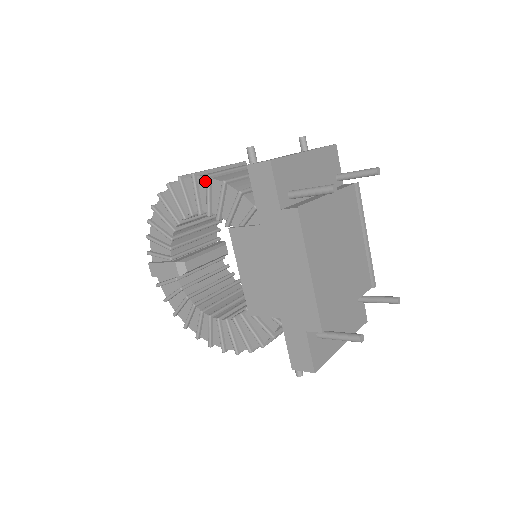
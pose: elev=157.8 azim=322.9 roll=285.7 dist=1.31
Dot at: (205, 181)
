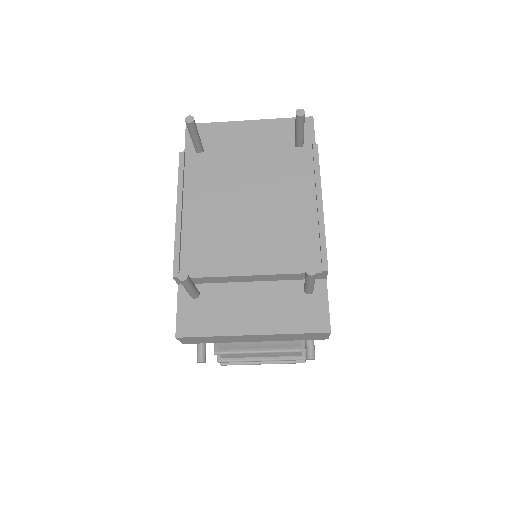
Dot at: occluded
